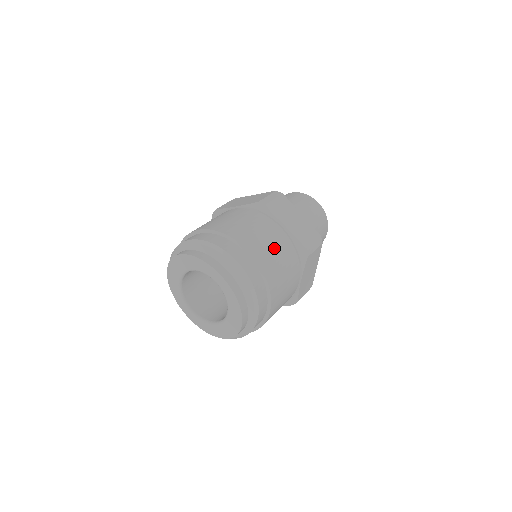
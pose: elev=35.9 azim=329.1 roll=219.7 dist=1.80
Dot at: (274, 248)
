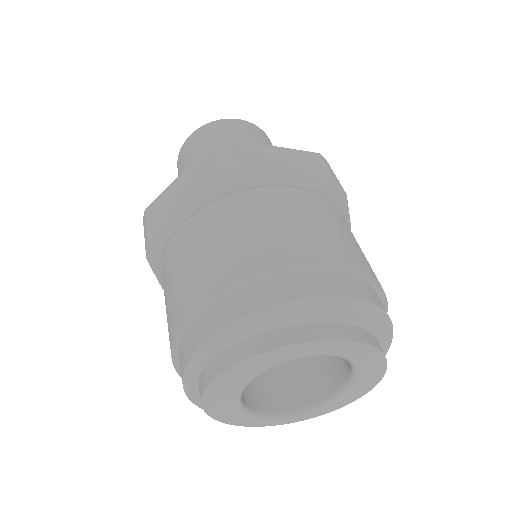
Dot at: (322, 223)
